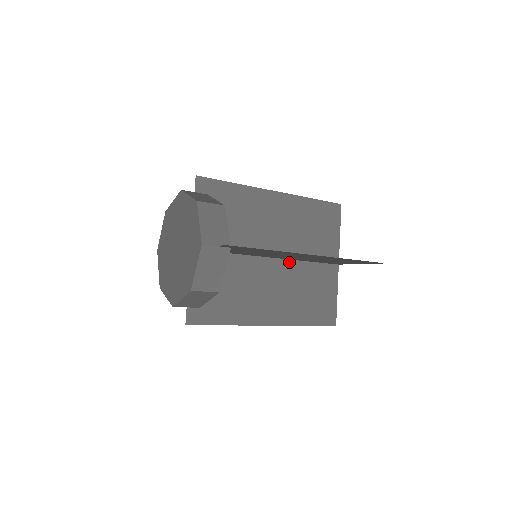
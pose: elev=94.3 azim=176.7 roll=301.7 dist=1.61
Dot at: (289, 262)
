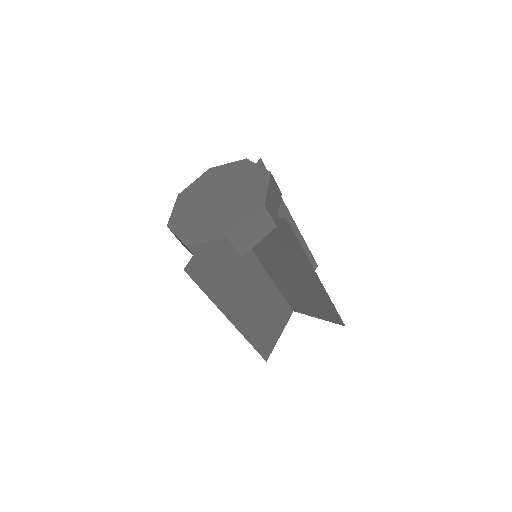
Dot at: (270, 281)
